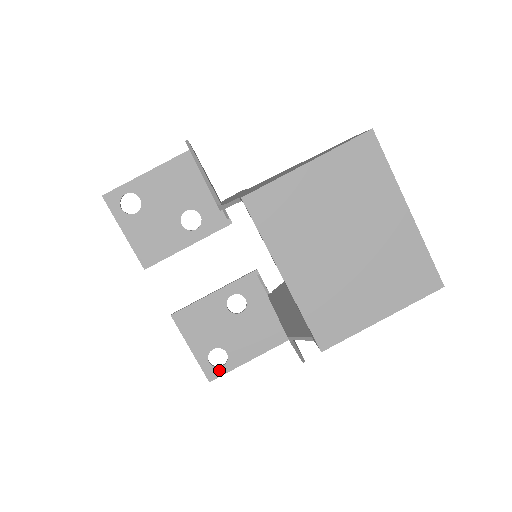
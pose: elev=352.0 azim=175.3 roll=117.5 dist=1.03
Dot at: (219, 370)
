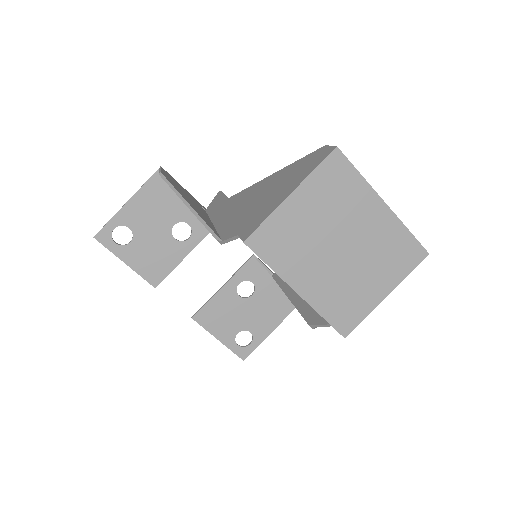
Dot at: (248, 348)
